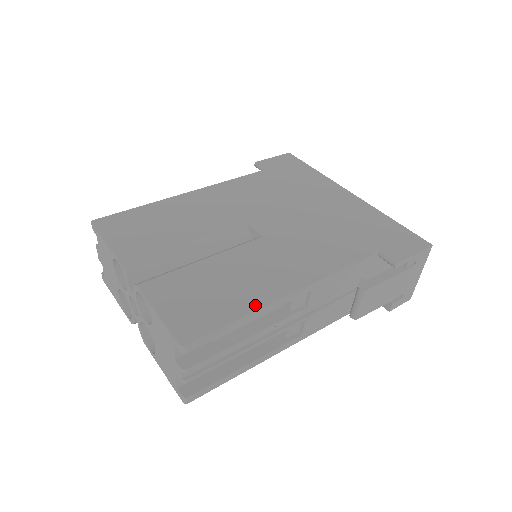
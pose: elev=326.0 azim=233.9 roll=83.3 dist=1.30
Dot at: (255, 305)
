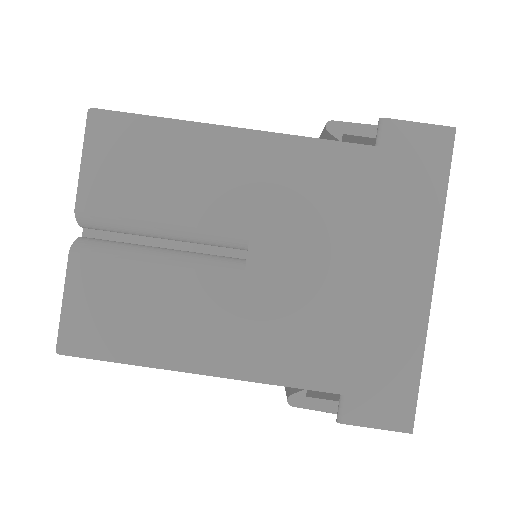
Dot at: (150, 360)
